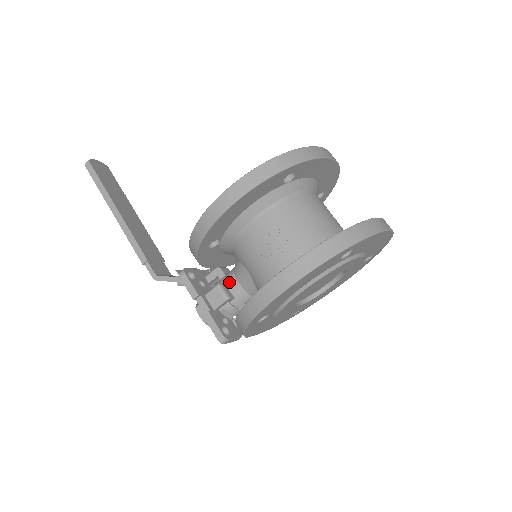
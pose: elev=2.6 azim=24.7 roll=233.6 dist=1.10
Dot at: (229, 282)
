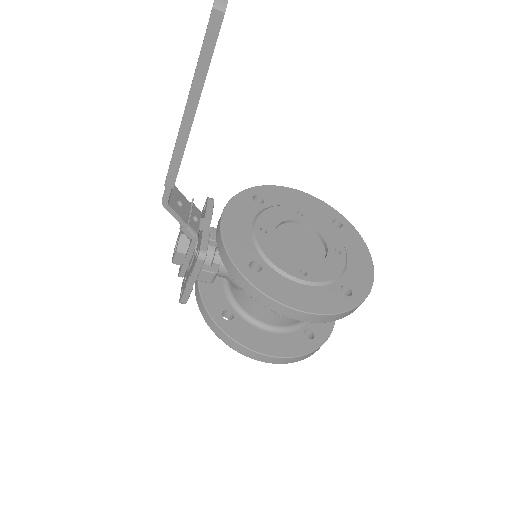
Dot at: (223, 268)
